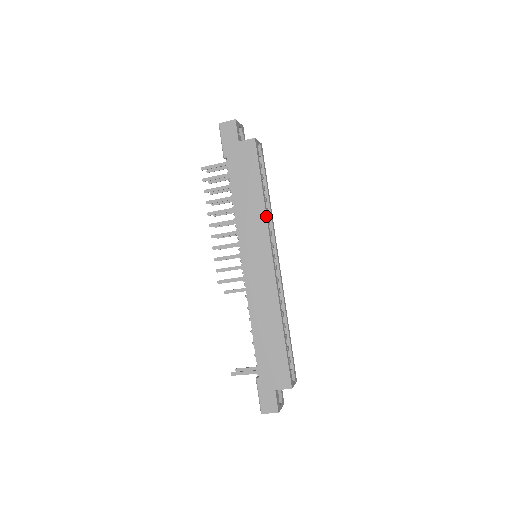
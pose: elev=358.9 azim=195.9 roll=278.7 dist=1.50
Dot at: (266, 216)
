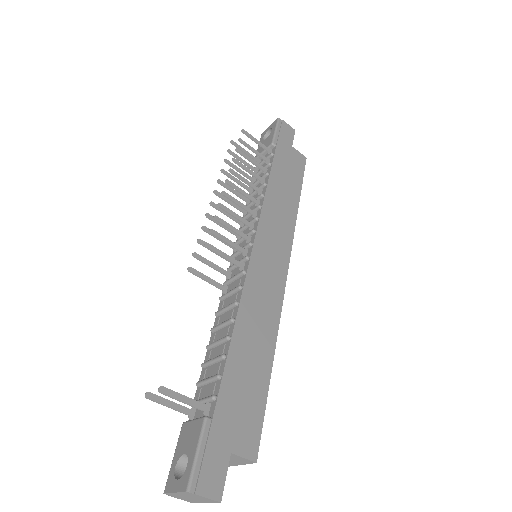
Dot at: occluded
